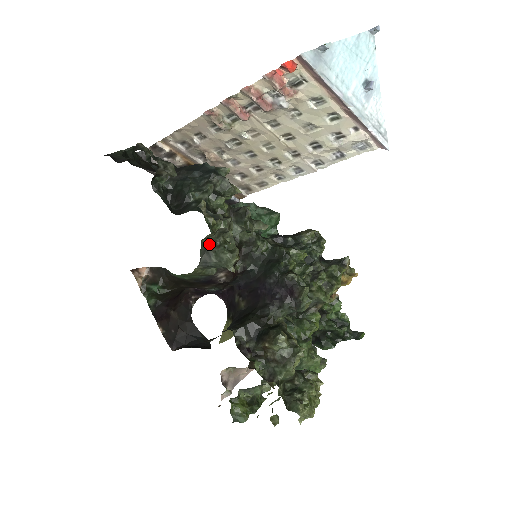
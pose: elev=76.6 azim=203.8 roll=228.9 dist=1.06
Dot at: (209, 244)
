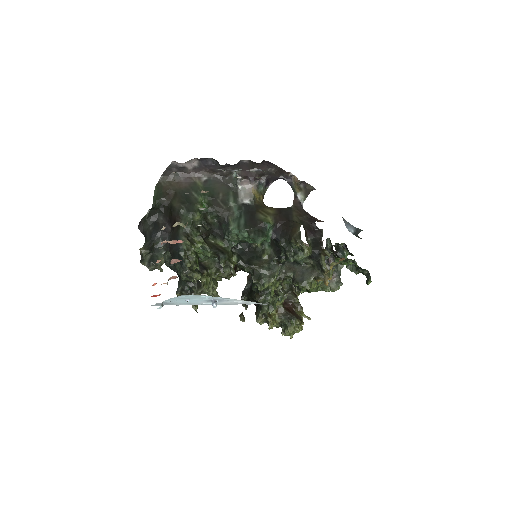
Dot at: occluded
